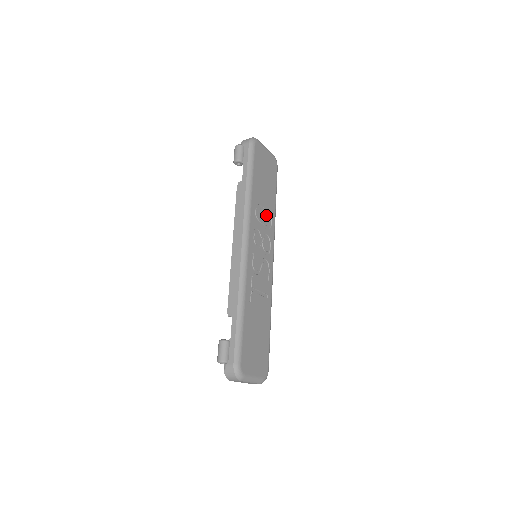
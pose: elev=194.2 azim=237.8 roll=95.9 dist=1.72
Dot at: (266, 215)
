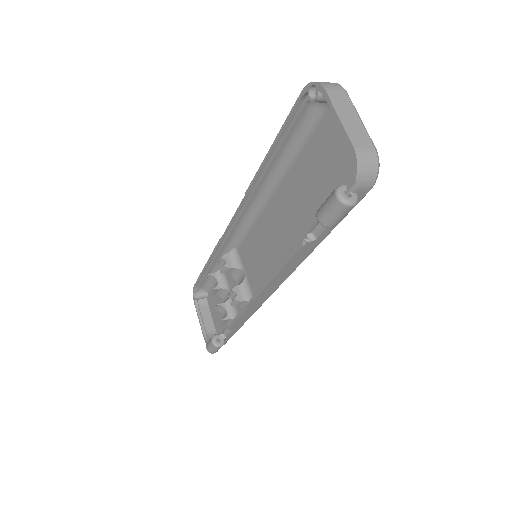
Dot at: occluded
